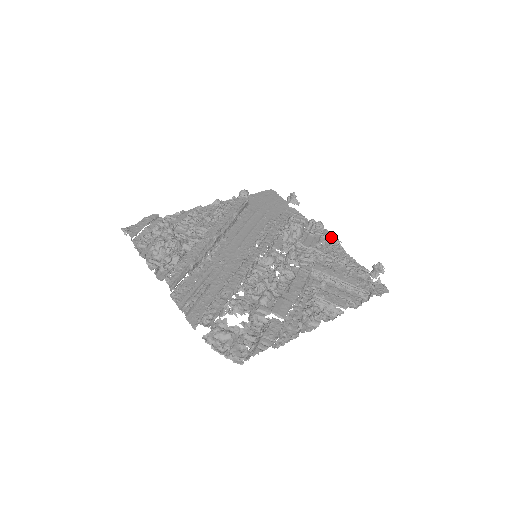
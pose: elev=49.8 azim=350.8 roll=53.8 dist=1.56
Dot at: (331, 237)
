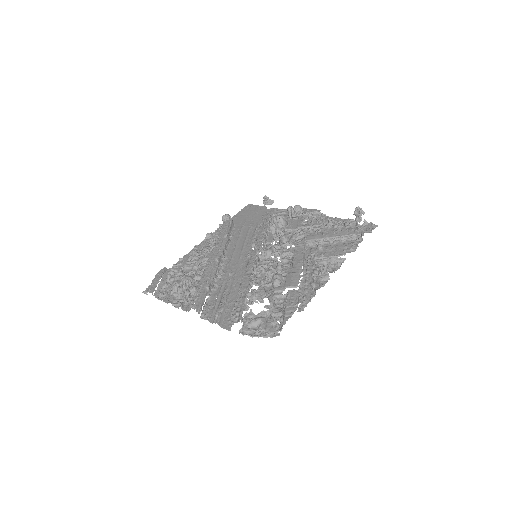
Dot at: (311, 211)
